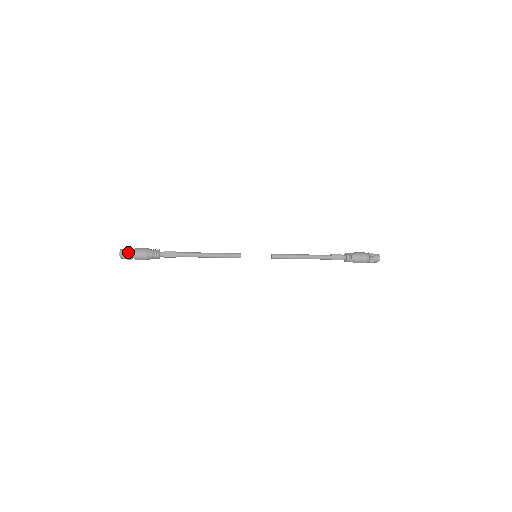
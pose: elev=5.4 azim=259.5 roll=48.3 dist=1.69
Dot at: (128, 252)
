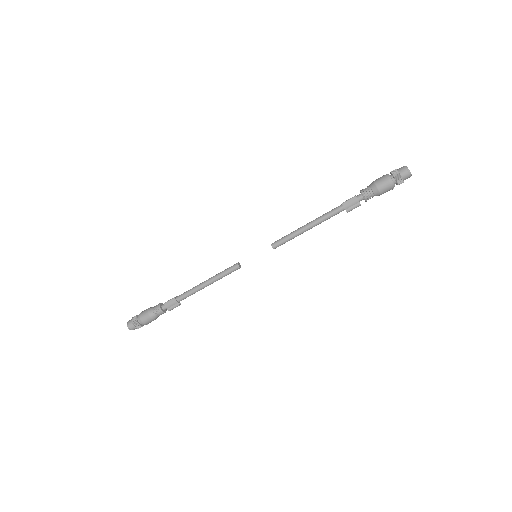
Dot at: (135, 316)
